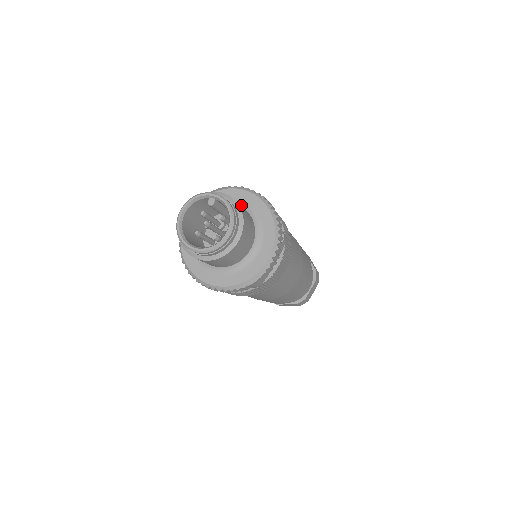
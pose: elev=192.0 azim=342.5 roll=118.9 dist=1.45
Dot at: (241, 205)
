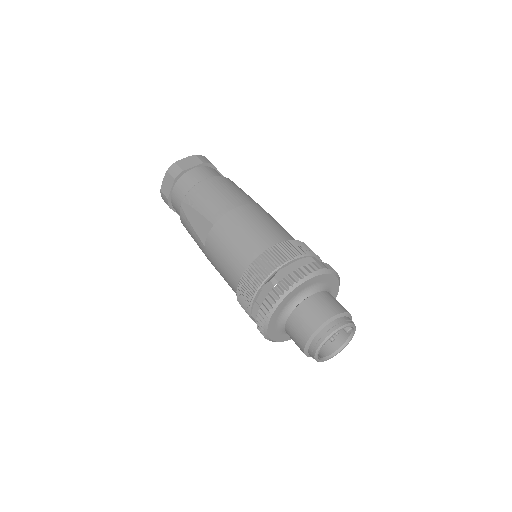
Dot at: occluded
